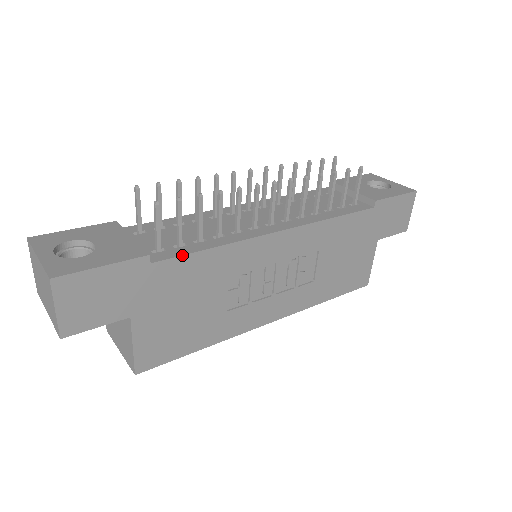
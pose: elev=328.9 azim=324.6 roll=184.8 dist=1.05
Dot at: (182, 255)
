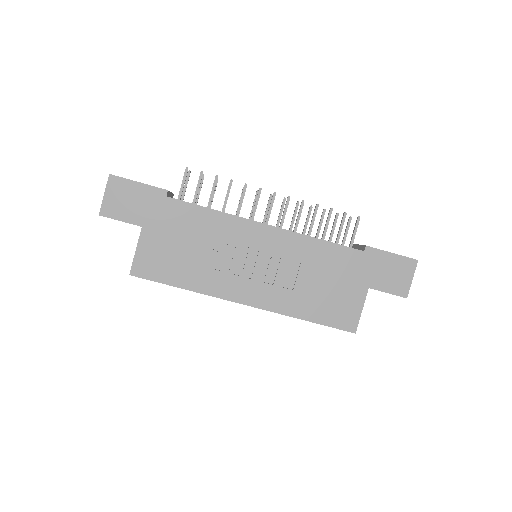
Dot at: (188, 202)
